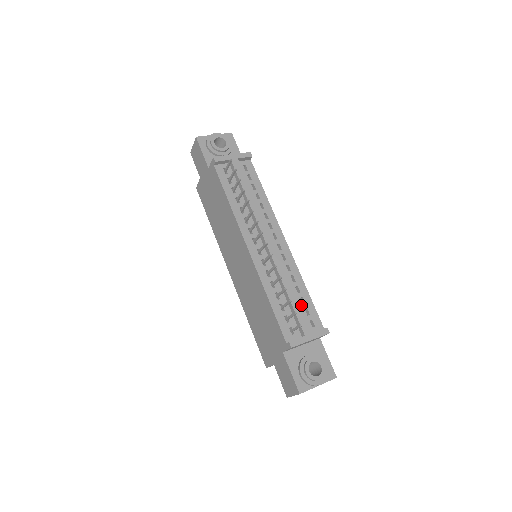
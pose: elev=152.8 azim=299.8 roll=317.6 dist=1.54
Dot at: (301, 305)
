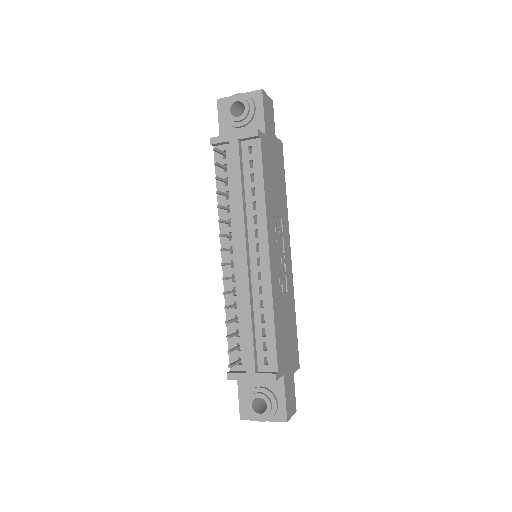
Dot at: (260, 337)
